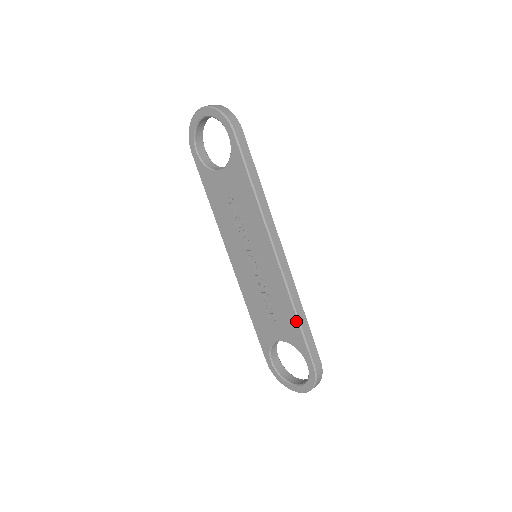
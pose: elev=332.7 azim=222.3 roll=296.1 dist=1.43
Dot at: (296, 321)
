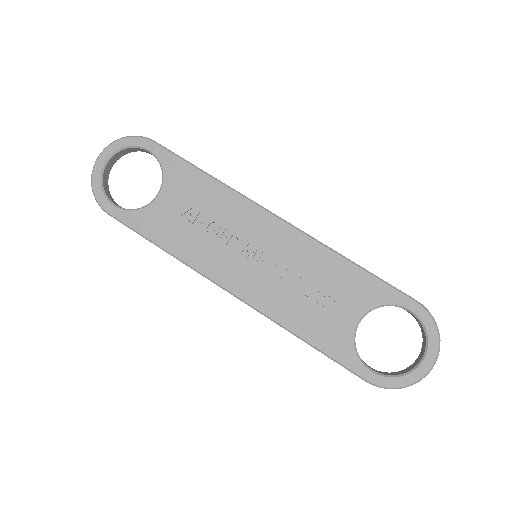
Dot at: (356, 268)
